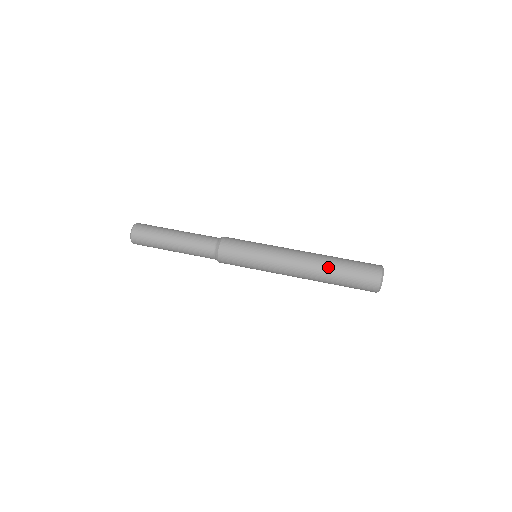
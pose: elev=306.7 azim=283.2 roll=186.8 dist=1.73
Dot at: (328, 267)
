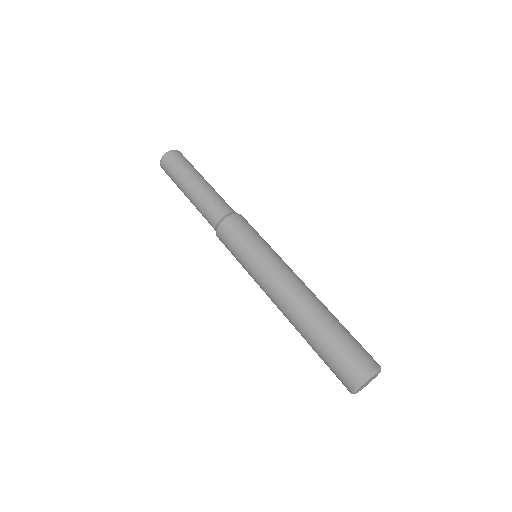
Dot at: (323, 313)
